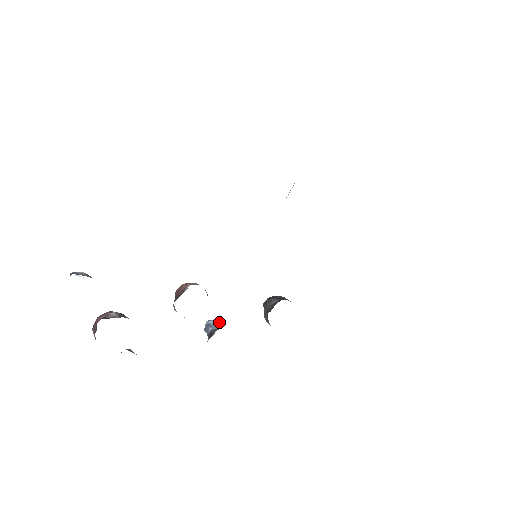
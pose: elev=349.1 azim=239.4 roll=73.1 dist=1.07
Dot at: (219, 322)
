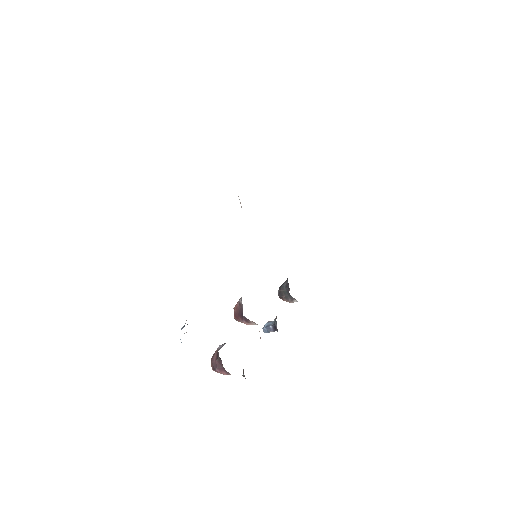
Dot at: (270, 322)
